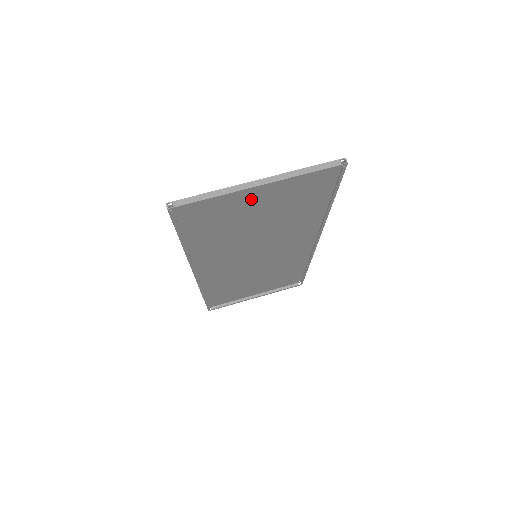
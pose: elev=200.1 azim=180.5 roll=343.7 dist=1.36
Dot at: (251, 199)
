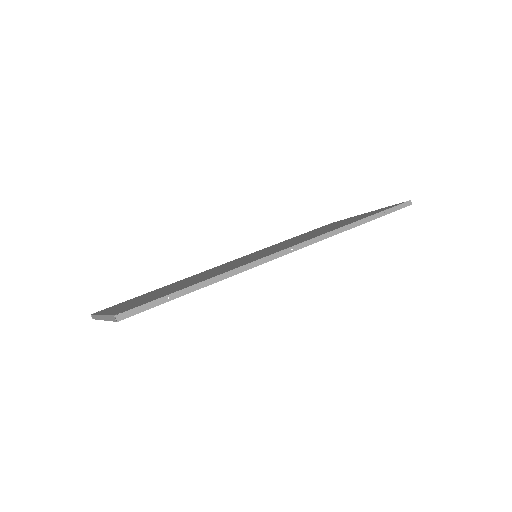
Dot at: occluded
